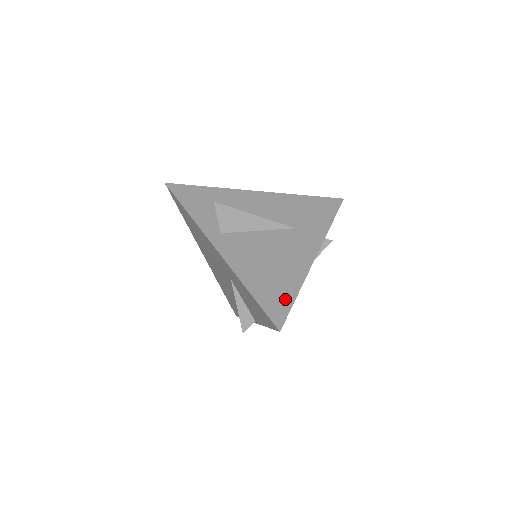
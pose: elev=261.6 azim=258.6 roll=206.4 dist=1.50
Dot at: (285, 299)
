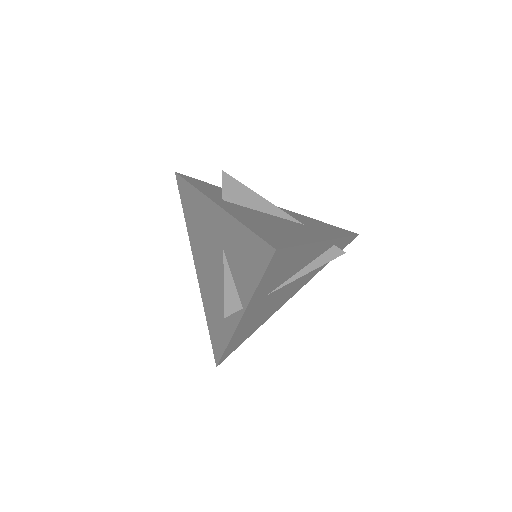
Dot at: (286, 241)
